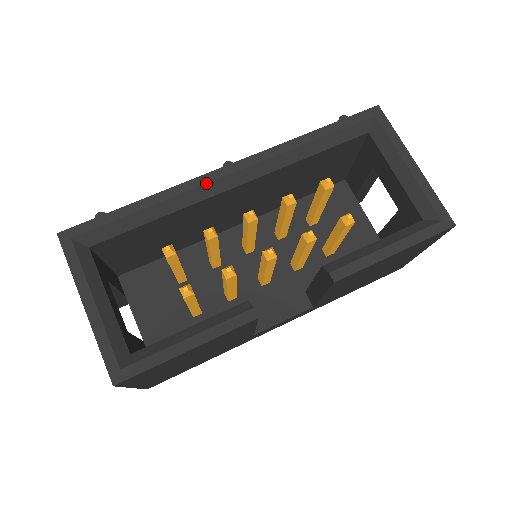
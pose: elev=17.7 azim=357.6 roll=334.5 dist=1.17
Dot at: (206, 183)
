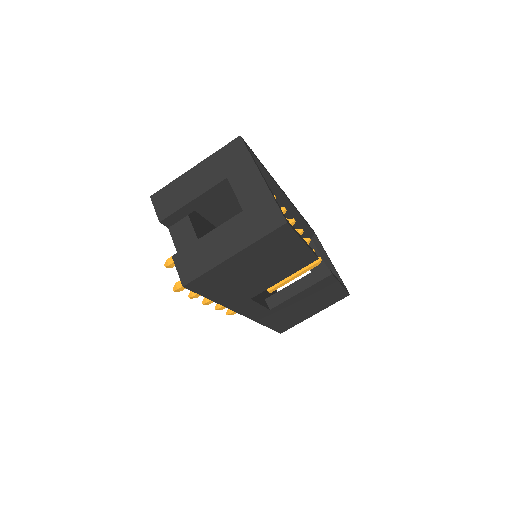
Dot at: (281, 190)
